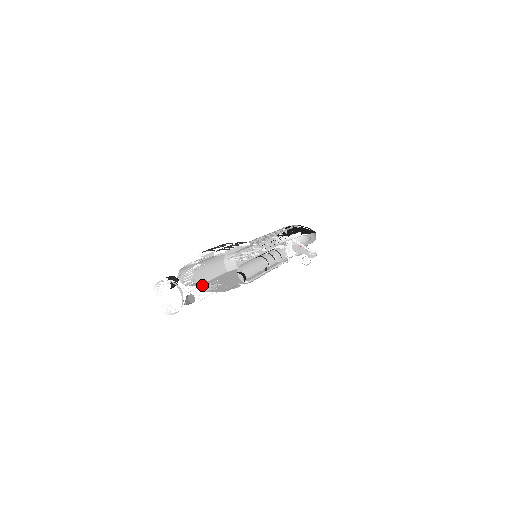
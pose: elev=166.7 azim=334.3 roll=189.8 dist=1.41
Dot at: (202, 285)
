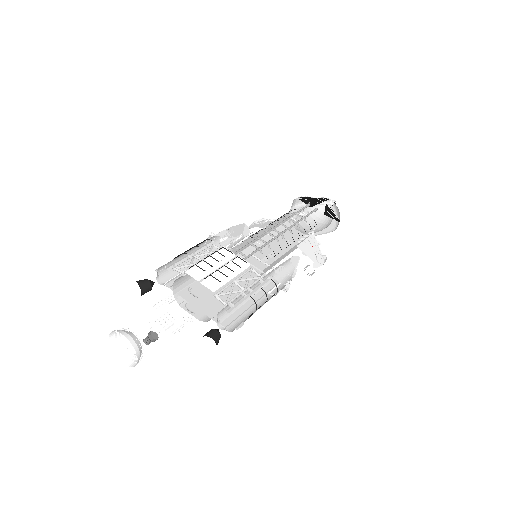
Dot at: (179, 293)
